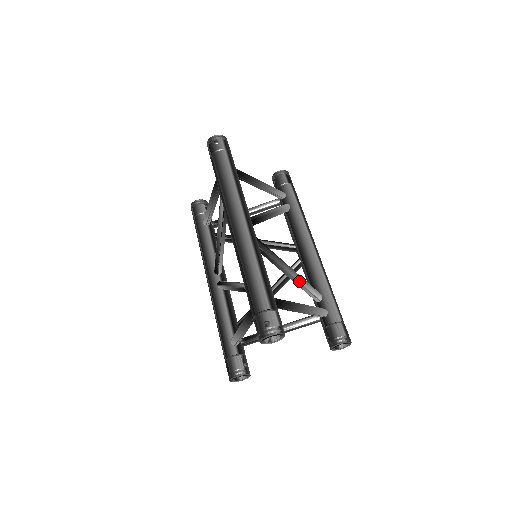
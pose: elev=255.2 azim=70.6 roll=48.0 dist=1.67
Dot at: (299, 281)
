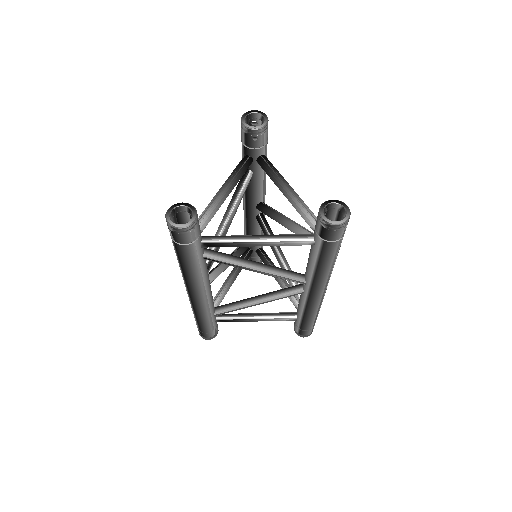
Dot at: (296, 223)
